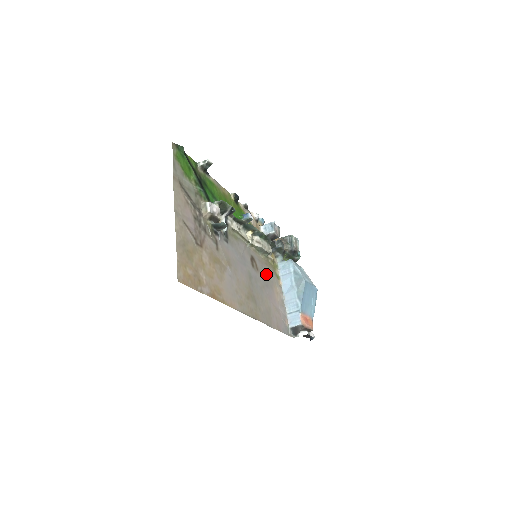
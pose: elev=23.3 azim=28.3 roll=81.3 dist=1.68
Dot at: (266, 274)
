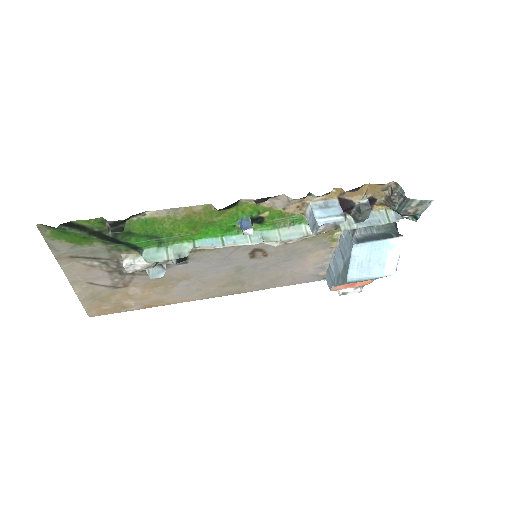
Dot at: (293, 250)
